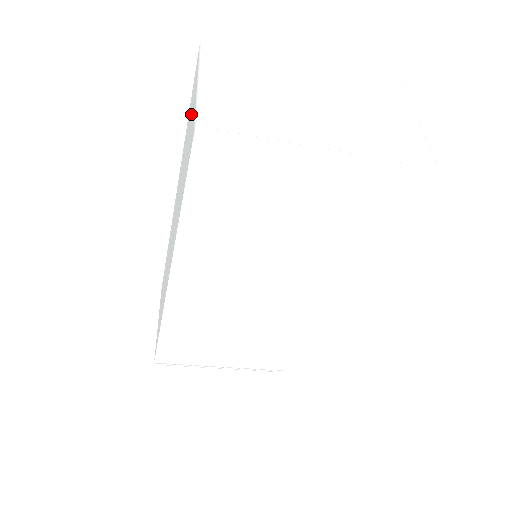
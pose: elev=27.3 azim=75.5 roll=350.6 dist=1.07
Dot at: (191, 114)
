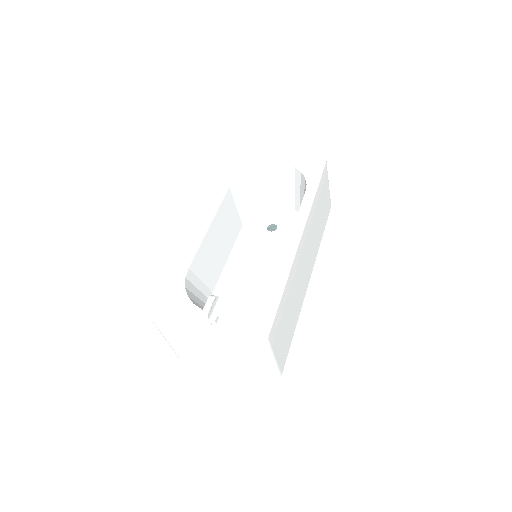
Dot at: occluded
